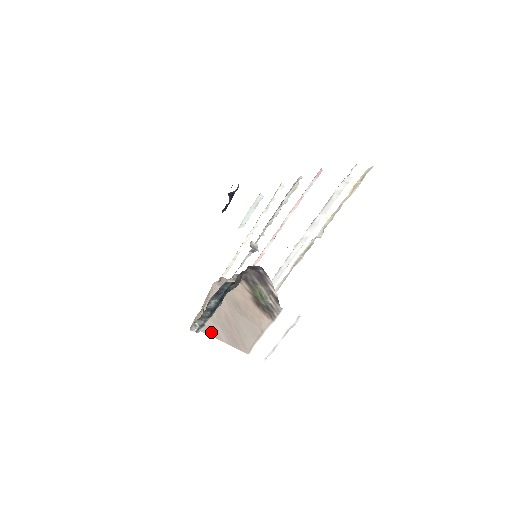
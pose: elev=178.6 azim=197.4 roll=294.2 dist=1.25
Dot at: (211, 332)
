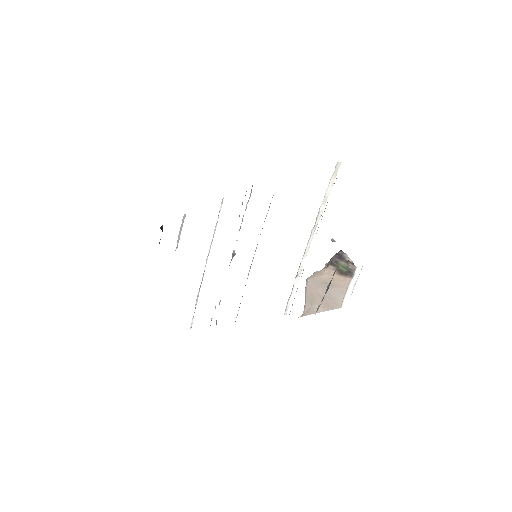
Dot at: (311, 312)
